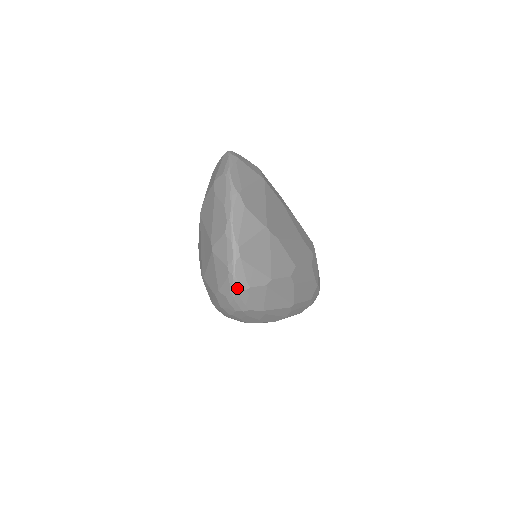
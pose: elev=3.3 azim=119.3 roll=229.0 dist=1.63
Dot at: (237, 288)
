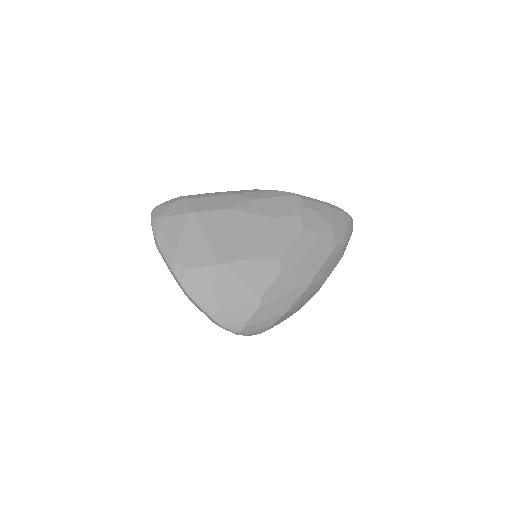
Dot at: (237, 331)
